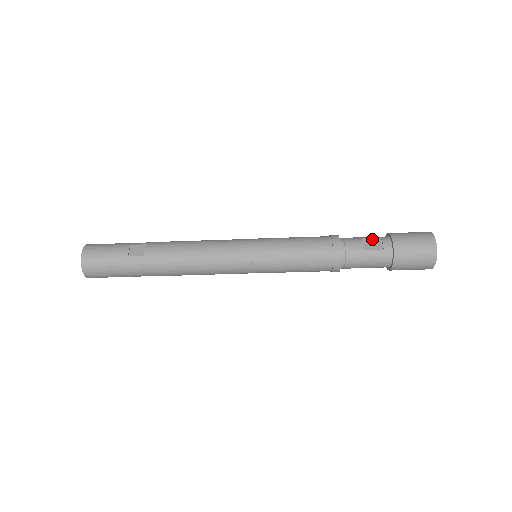
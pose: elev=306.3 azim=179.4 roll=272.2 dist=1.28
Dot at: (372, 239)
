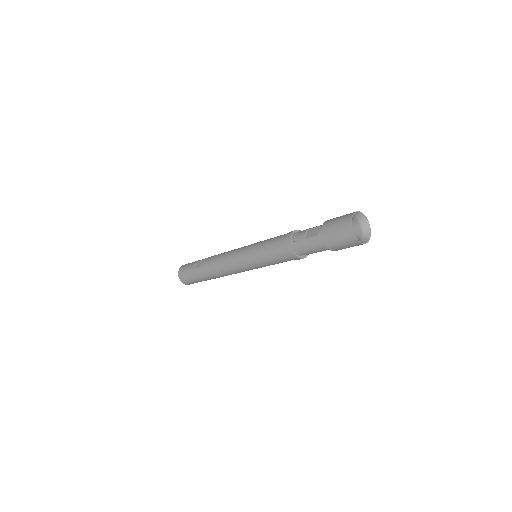
Dot at: (314, 228)
